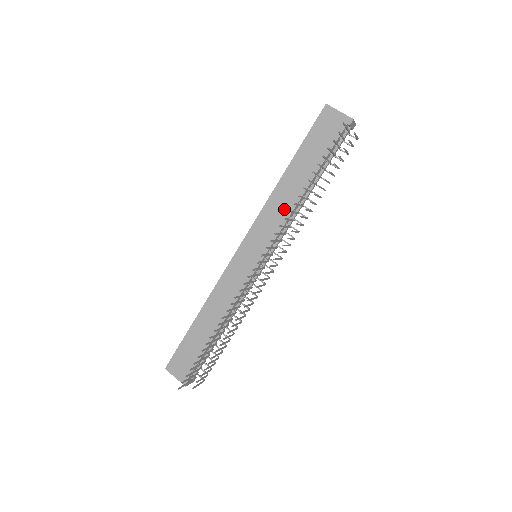
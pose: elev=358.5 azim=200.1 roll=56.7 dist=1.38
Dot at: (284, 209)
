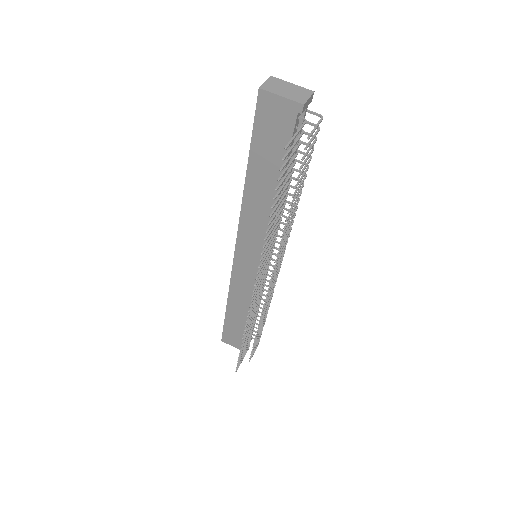
Dot at: (263, 217)
